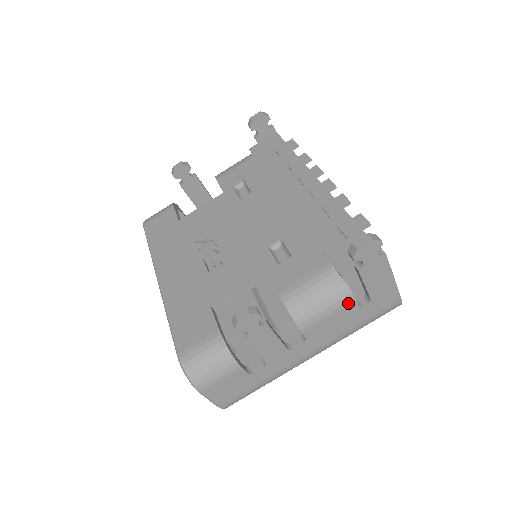
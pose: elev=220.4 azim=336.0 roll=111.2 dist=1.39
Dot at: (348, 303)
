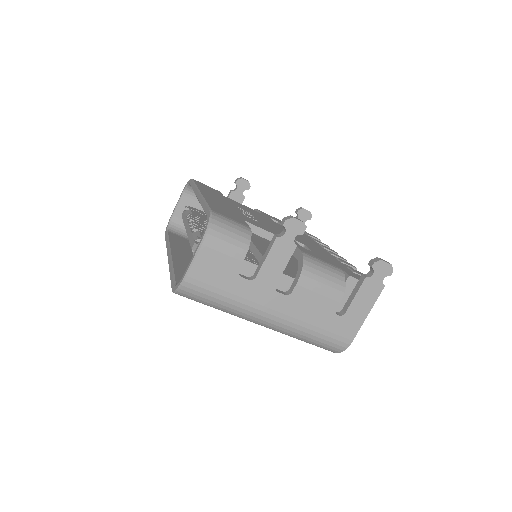
Dot at: (336, 297)
